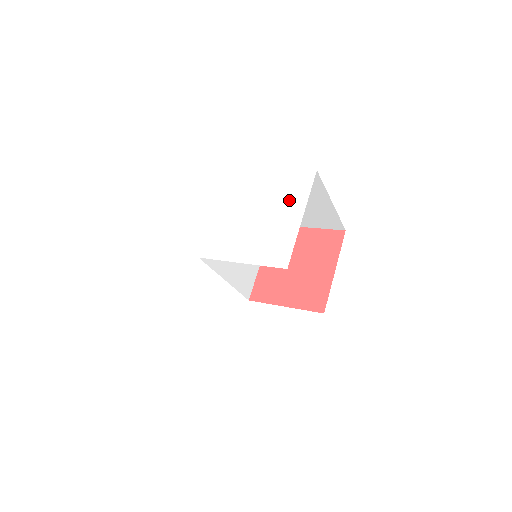
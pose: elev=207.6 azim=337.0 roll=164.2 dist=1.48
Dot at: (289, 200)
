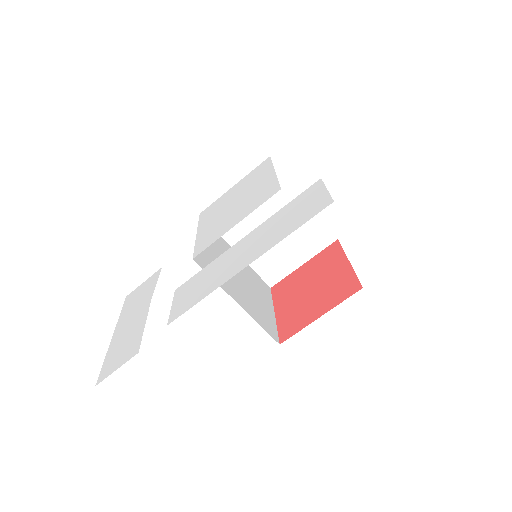
Dot at: (257, 178)
